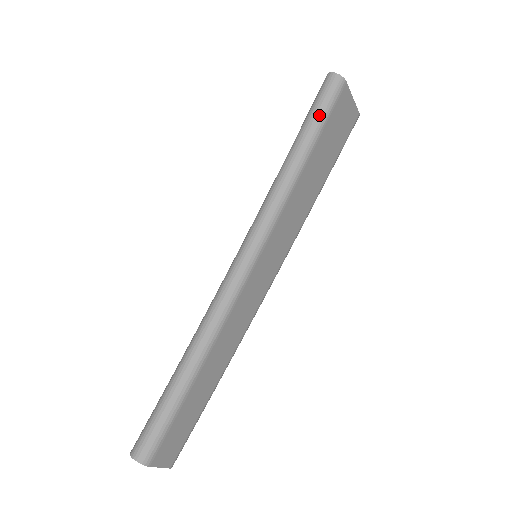
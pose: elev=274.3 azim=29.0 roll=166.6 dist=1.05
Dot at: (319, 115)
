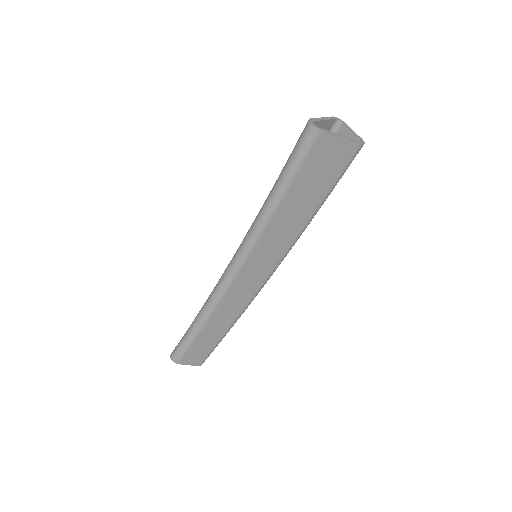
Dot at: (293, 162)
